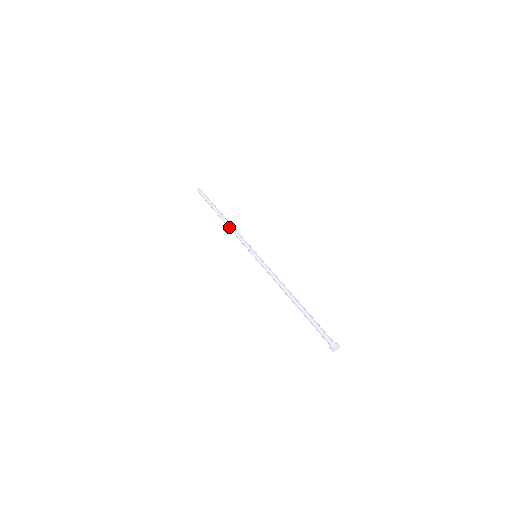
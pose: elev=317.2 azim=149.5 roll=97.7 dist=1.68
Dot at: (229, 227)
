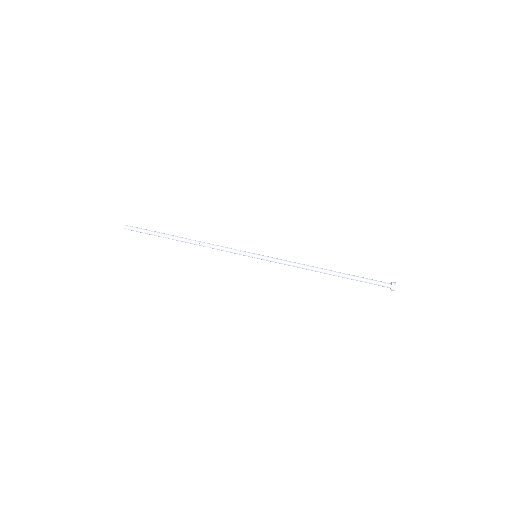
Dot at: occluded
